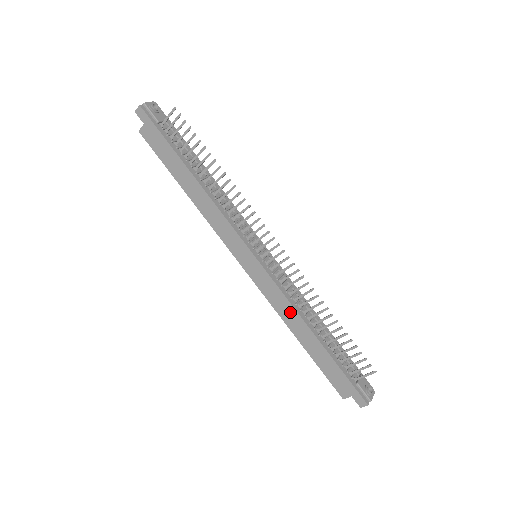
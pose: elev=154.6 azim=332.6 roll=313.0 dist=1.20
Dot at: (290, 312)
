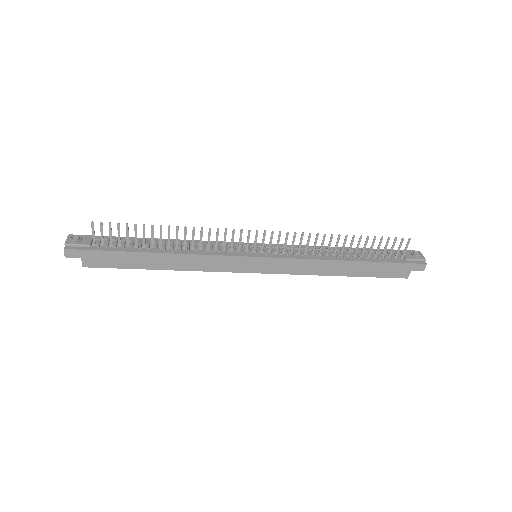
Dot at: (318, 265)
